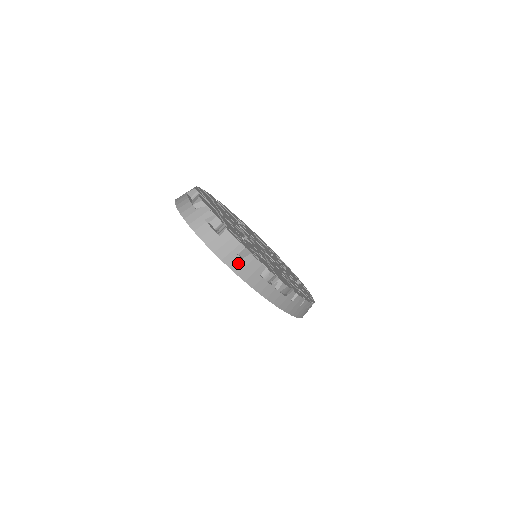
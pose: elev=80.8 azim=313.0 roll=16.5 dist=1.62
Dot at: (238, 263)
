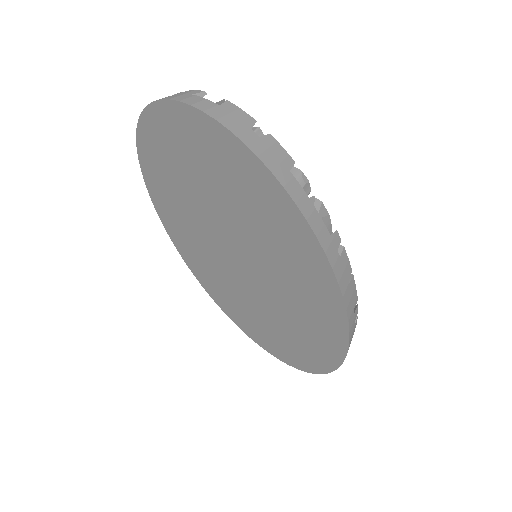
Dot at: (255, 141)
